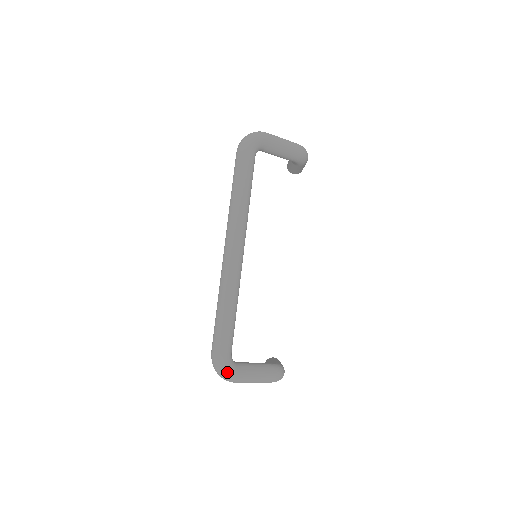
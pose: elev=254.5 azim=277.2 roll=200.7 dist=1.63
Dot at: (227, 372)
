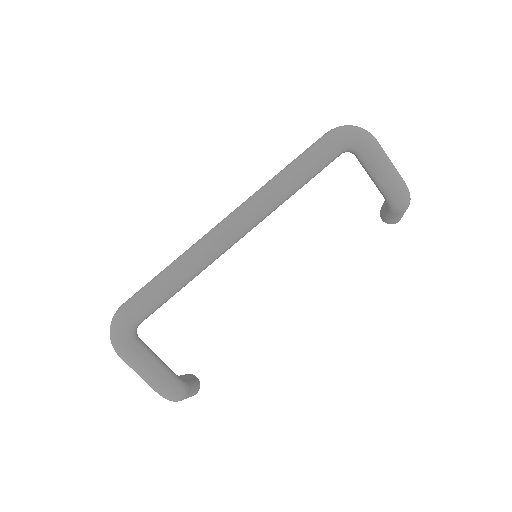
Dot at: (117, 336)
